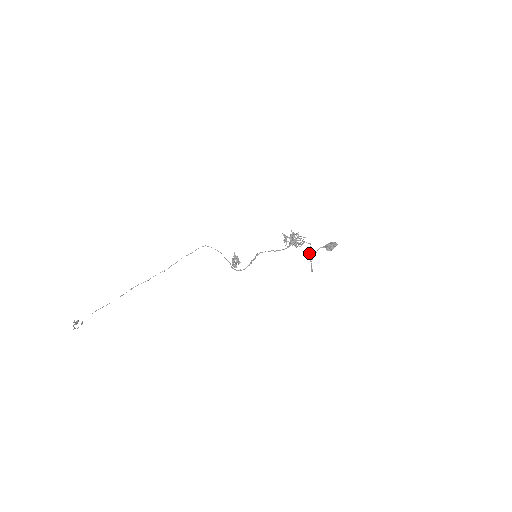
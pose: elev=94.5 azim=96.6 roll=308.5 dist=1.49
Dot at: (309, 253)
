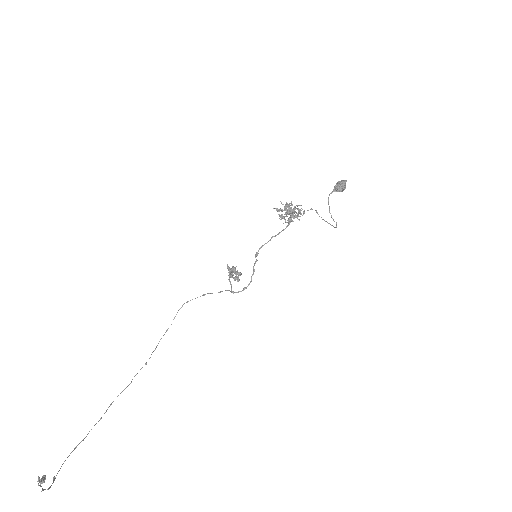
Dot at: occluded
